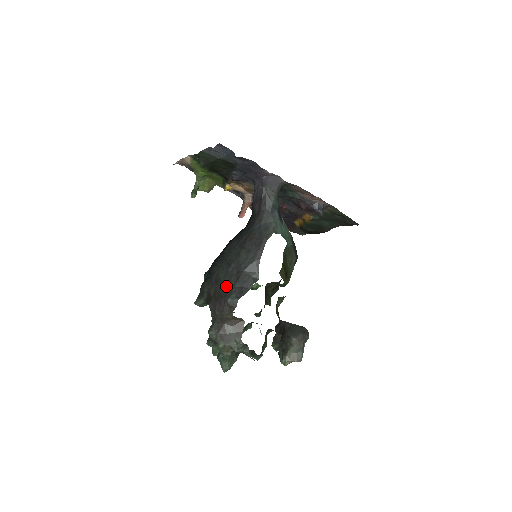
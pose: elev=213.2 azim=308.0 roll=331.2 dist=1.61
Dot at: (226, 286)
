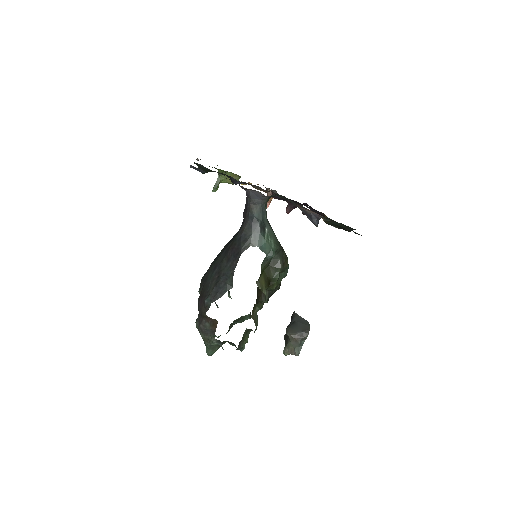
Dot at: (208, 288)
